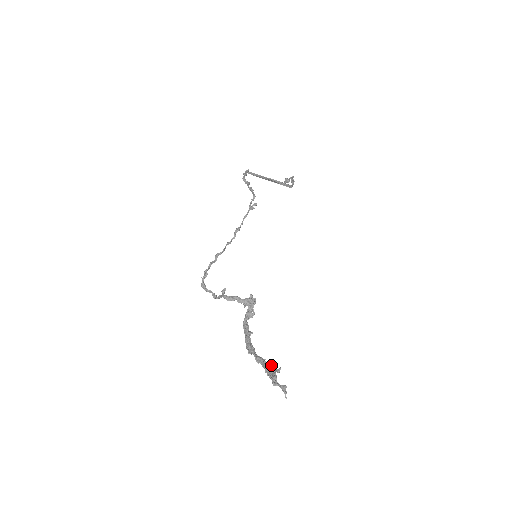
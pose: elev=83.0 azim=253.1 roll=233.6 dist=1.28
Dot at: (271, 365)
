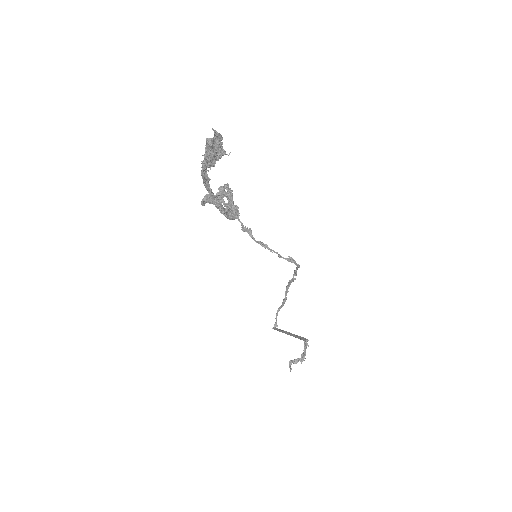
Dot at: occluded
